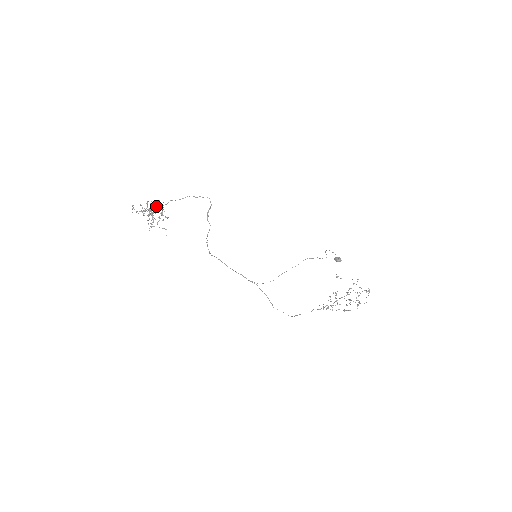
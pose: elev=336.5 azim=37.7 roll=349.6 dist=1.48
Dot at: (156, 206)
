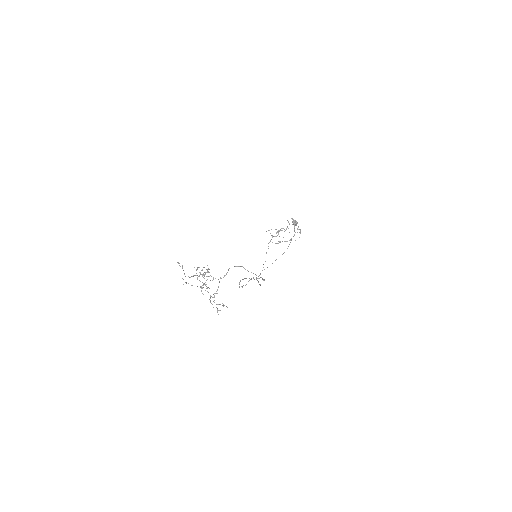
Dot at: occluded
